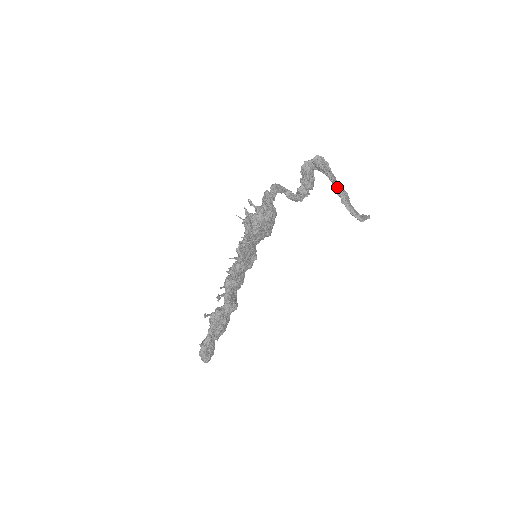
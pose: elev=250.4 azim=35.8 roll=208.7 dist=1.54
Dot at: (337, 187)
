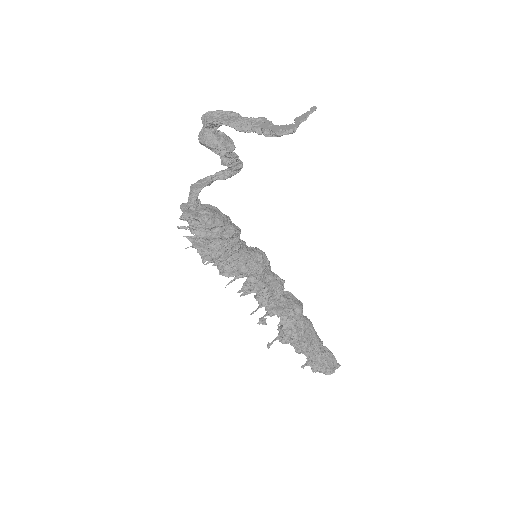
Dot at: (239, 126)
